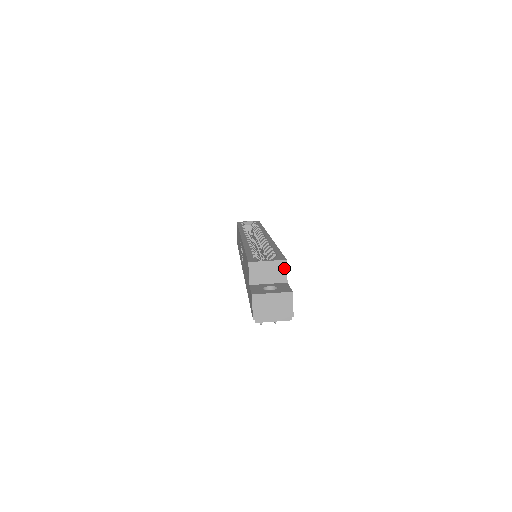
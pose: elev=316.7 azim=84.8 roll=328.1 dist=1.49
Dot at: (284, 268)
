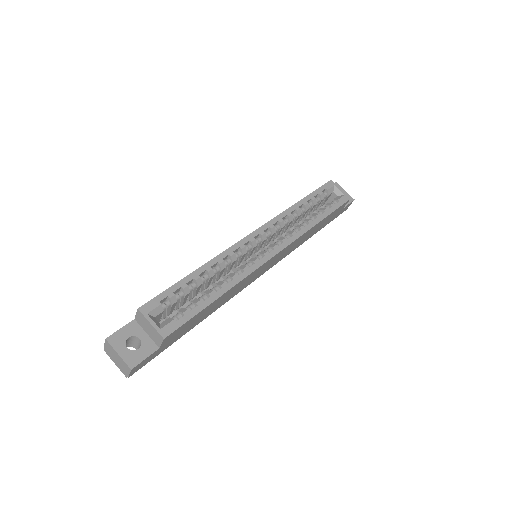
Dot at: (160, 340)
